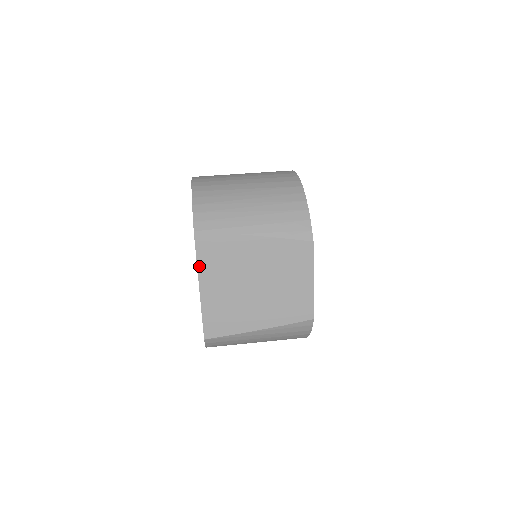
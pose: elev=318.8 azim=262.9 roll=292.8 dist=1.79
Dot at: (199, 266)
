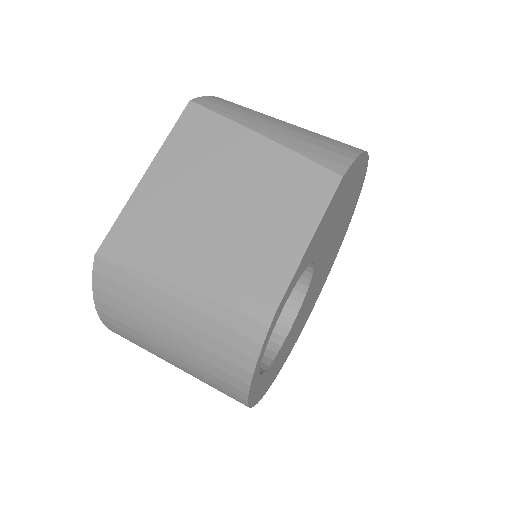
Dot at: (165, 145)
